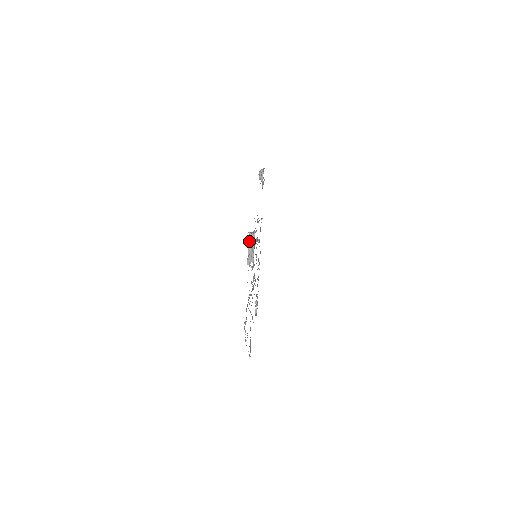
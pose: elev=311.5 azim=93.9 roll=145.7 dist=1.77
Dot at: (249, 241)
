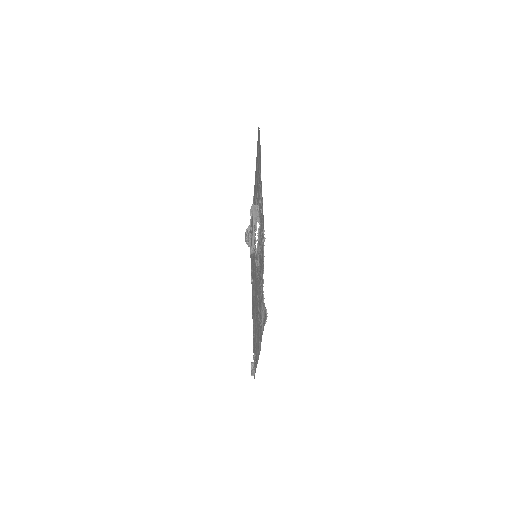
Dot at: (253, 209)
